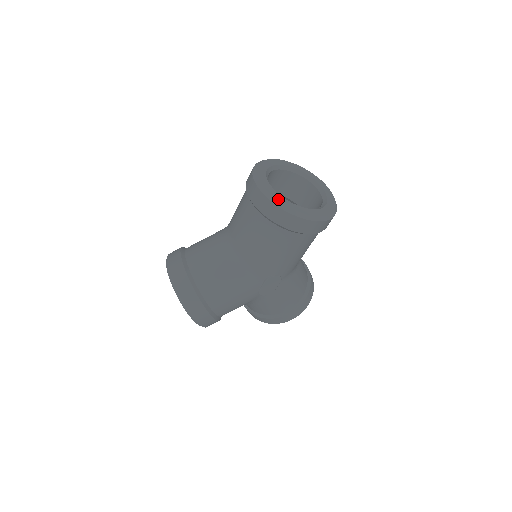
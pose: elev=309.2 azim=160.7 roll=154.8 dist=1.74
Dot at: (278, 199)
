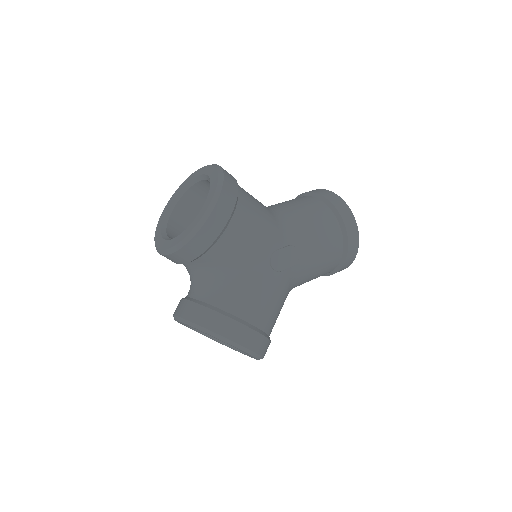
Dot at: occluded
